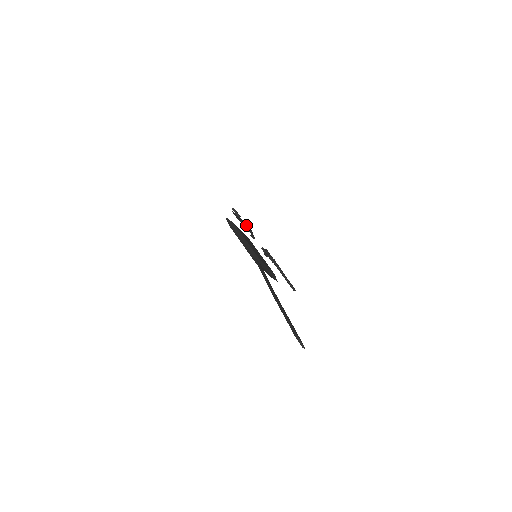
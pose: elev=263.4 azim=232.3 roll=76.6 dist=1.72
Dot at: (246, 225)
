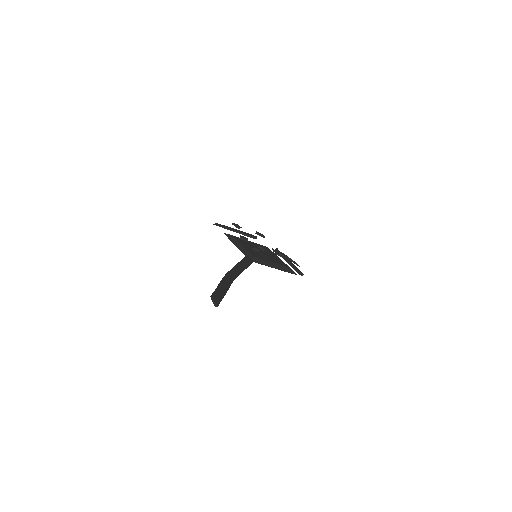
Dot at: (243, 232)
